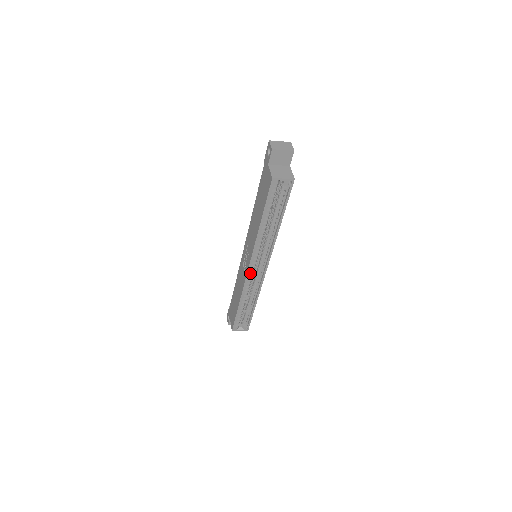
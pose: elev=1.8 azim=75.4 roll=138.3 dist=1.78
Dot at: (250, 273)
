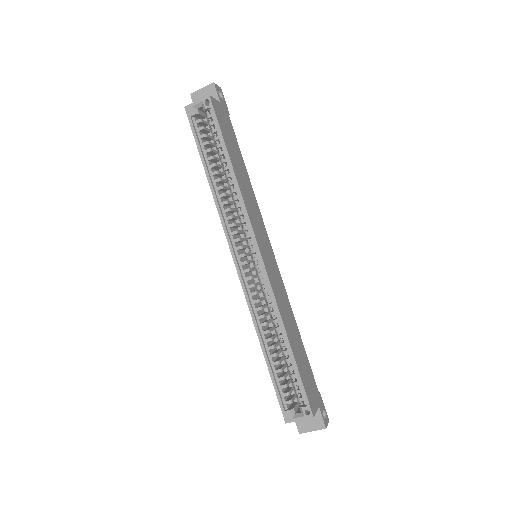
Dot at: (247, 277)
